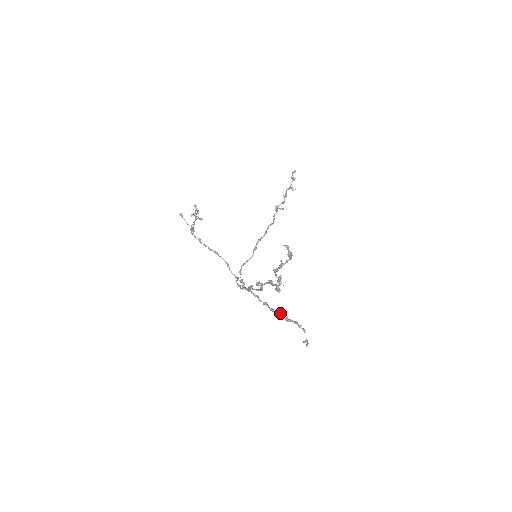
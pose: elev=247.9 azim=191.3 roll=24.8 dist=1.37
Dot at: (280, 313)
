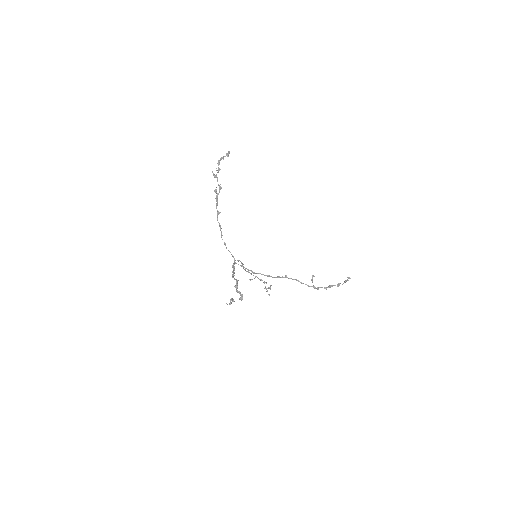
Dot at: (236, 279)
